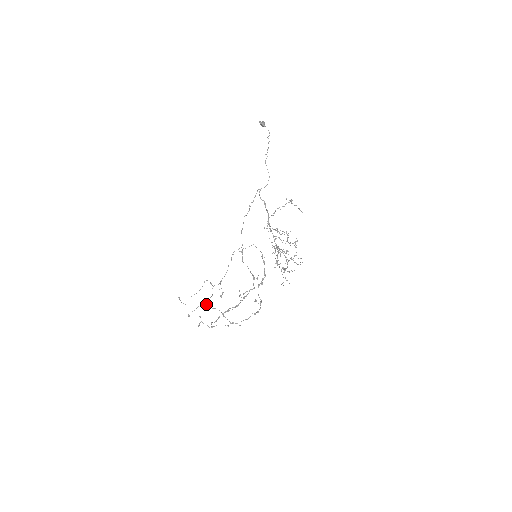
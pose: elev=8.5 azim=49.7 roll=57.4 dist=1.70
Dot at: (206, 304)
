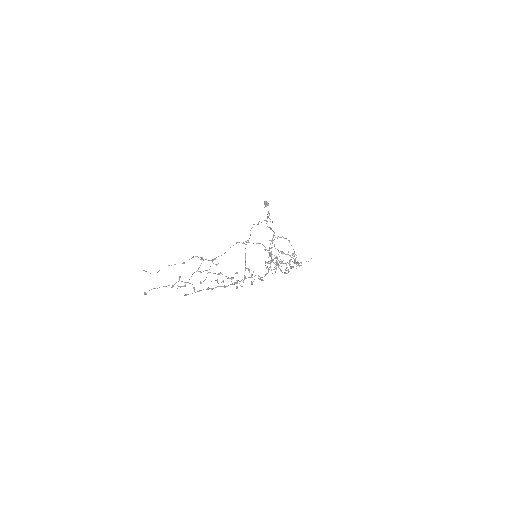
Dot at: occluded
